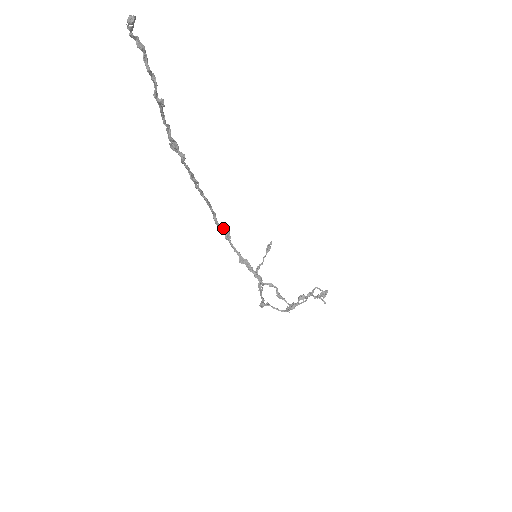
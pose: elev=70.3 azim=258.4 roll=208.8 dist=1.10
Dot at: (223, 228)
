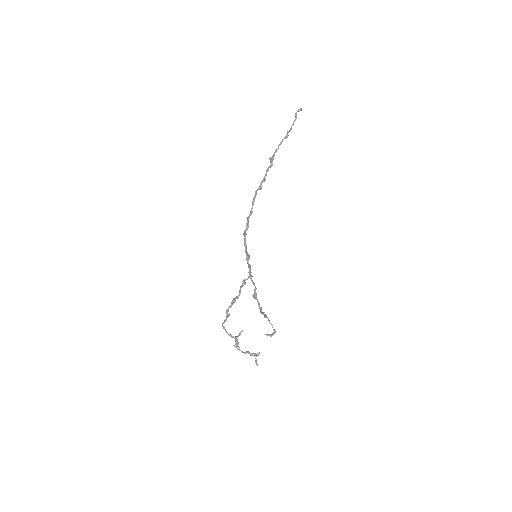
Dot at: (247, 228)
